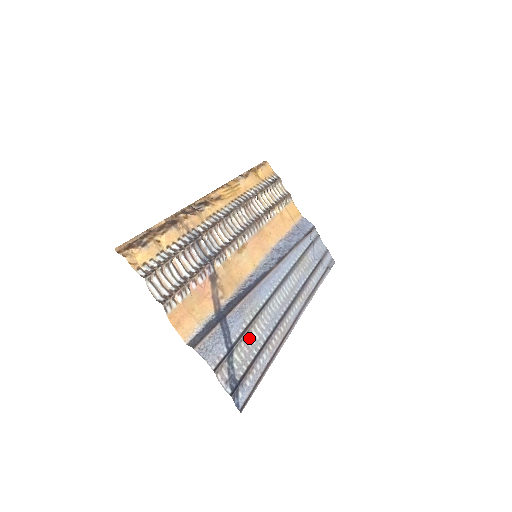
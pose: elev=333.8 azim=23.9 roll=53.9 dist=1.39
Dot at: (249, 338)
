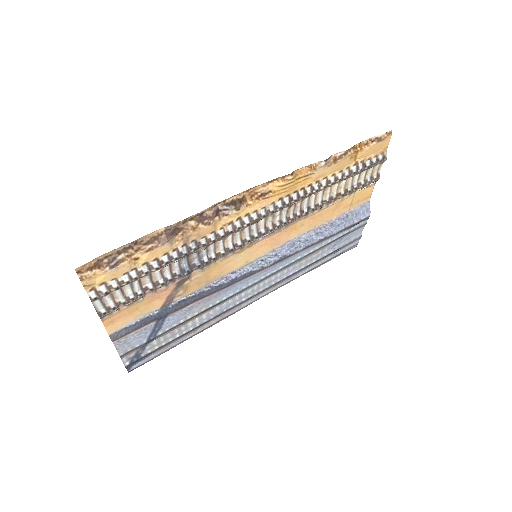
Dot at: (180, 327)
